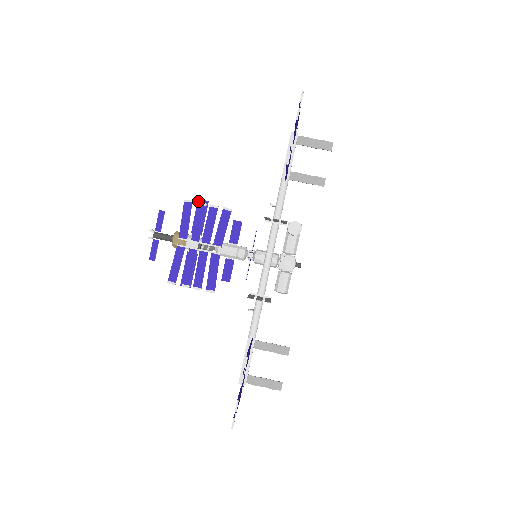
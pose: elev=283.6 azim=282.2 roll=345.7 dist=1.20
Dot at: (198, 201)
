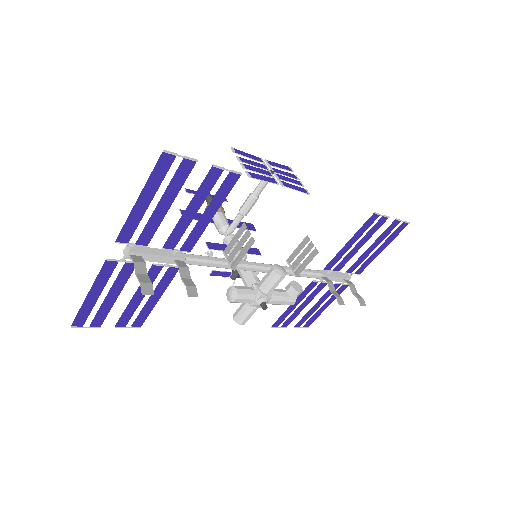
Dot at: (251, 224)
